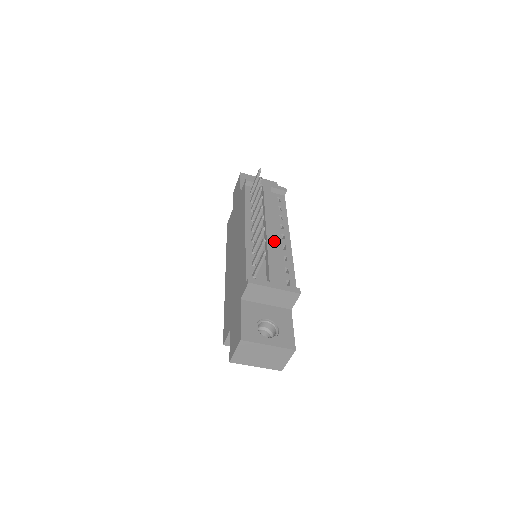
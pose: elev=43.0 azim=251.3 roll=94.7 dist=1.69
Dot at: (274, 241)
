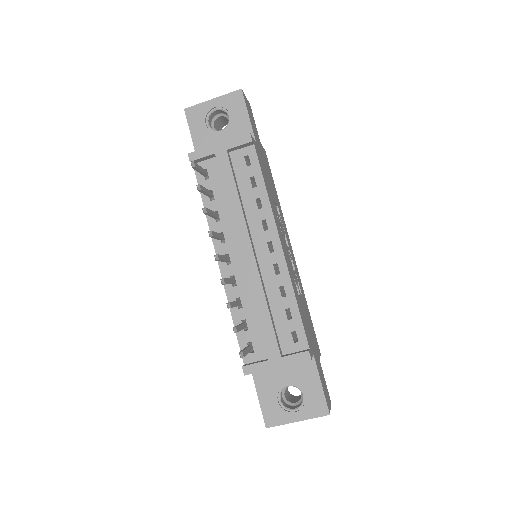
Dot at: (258, 278)
